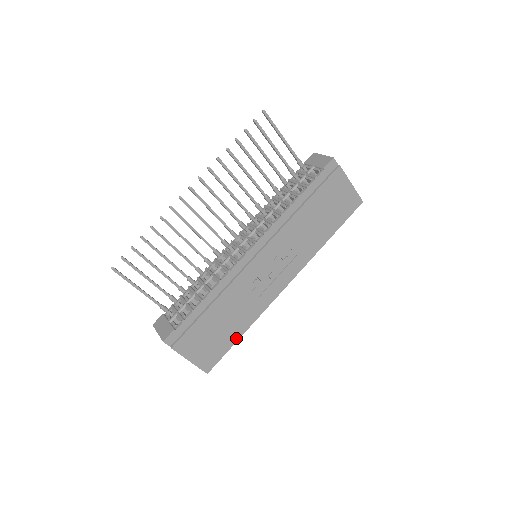
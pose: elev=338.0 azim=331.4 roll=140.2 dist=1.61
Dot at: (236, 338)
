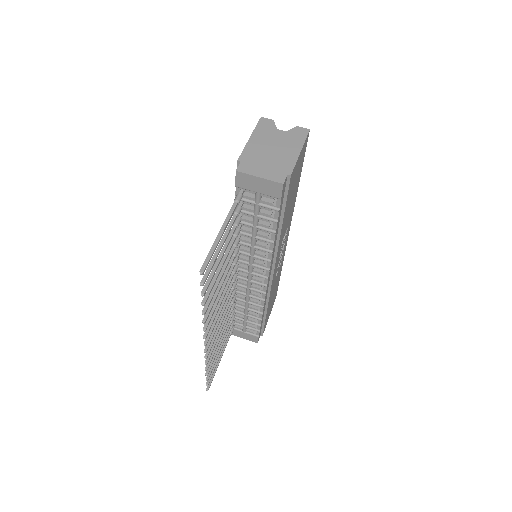
Dot at: (279, 278)
